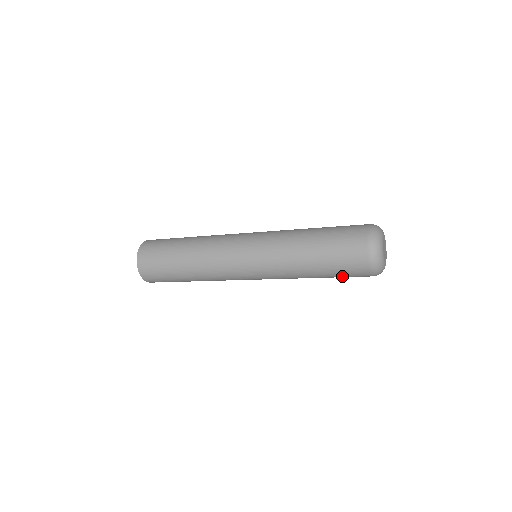
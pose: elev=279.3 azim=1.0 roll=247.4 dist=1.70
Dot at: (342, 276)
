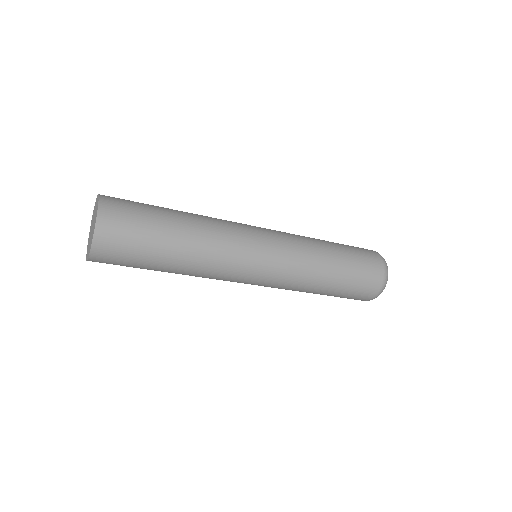
Dot at: (344, 296)
